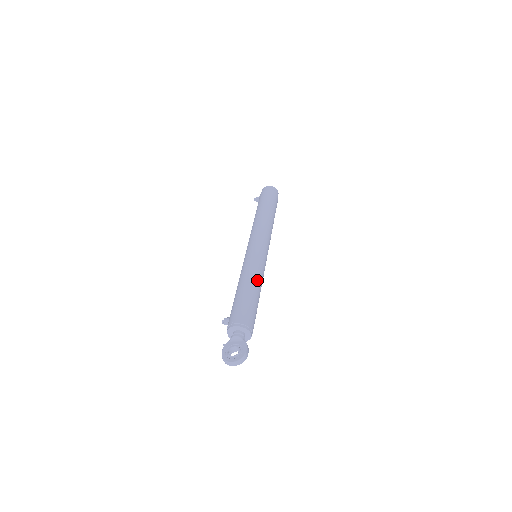
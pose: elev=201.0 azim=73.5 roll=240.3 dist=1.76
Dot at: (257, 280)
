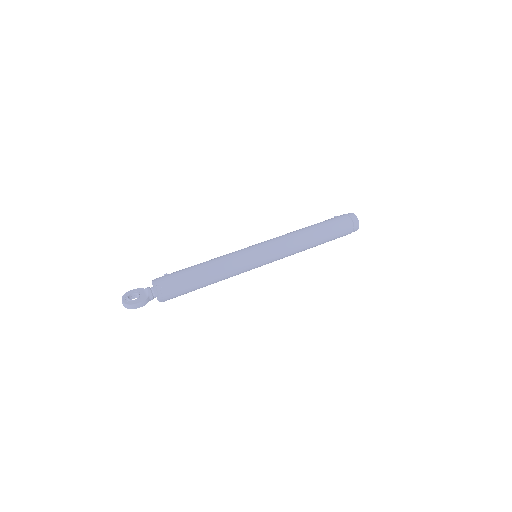
Dot at: (219, 270)
